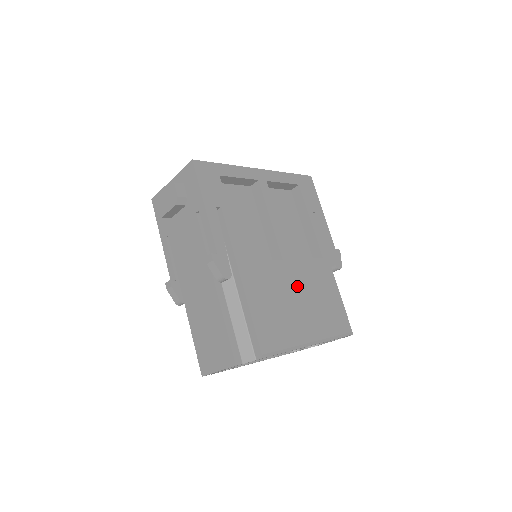
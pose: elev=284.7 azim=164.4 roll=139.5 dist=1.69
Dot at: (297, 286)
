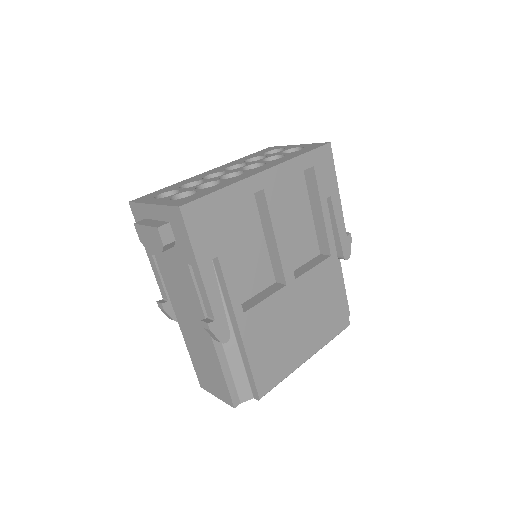
Dot at: (299, 307)
